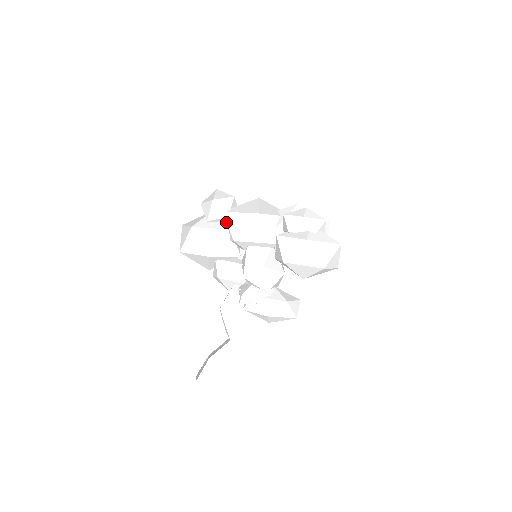
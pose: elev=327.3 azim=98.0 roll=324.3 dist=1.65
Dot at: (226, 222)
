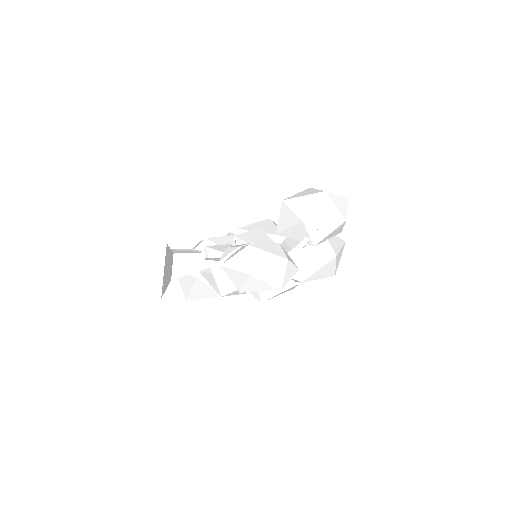
Dot at: occluded
